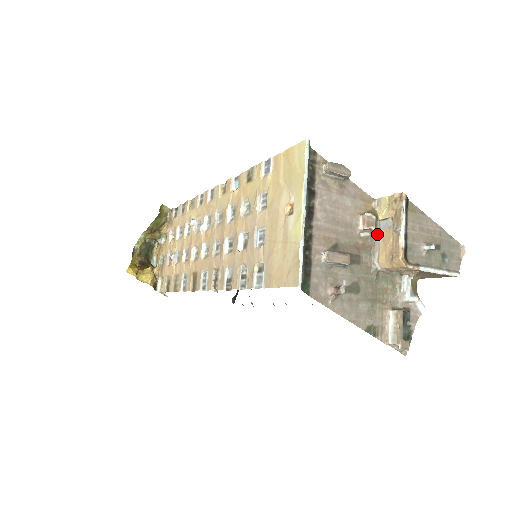
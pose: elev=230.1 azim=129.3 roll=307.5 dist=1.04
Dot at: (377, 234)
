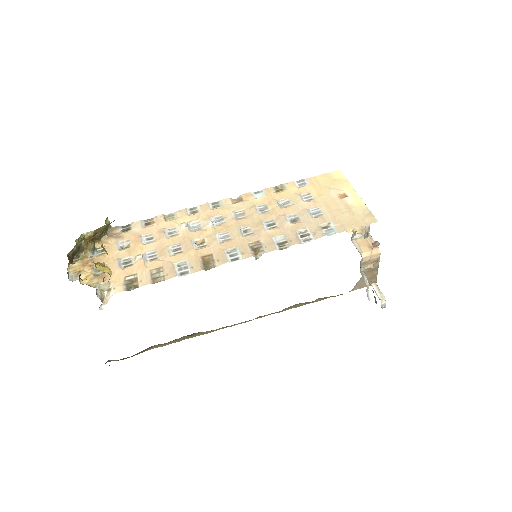
Dot at: (354, 241)
